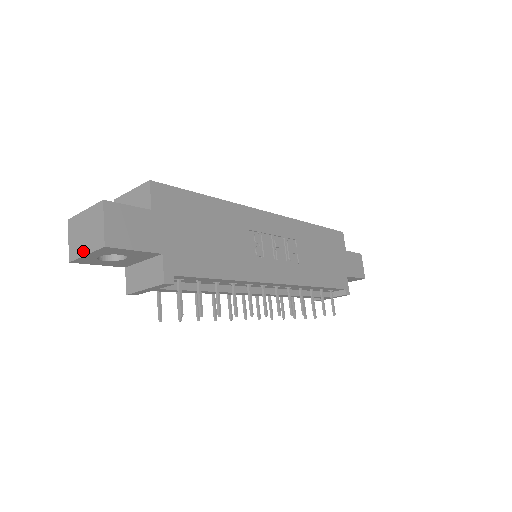
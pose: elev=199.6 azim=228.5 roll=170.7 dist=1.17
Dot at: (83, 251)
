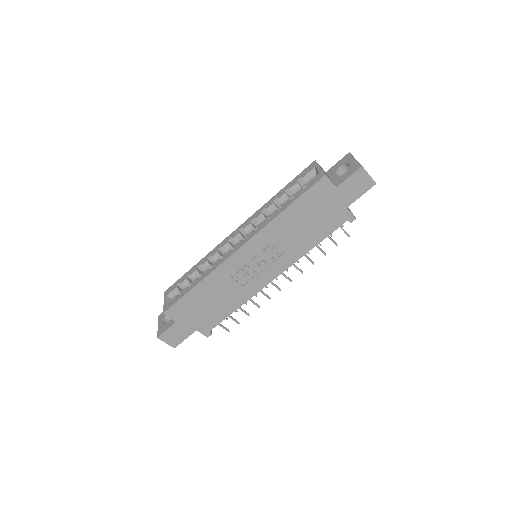
Dot at: occluded
